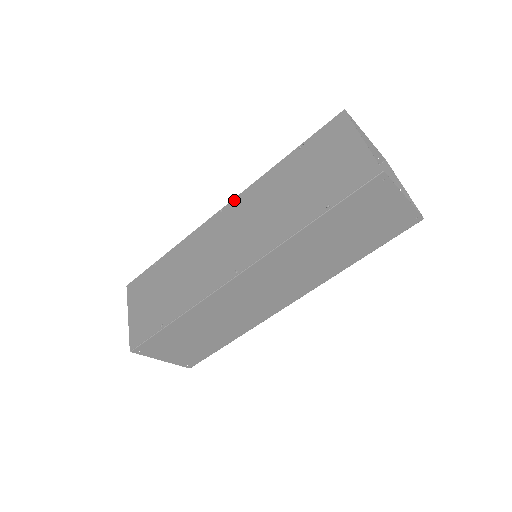
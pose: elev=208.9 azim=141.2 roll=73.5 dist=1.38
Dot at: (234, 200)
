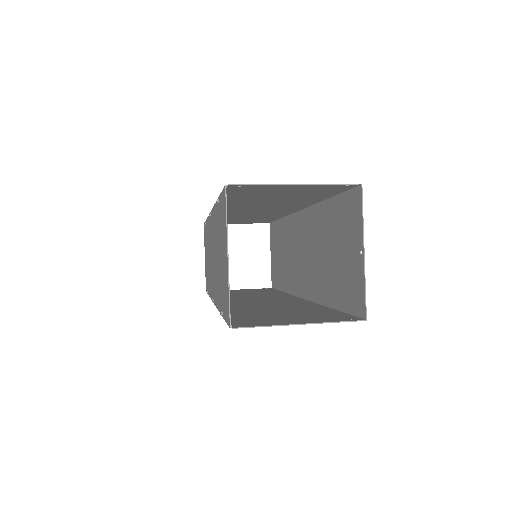
Dot at: (211, 212)
